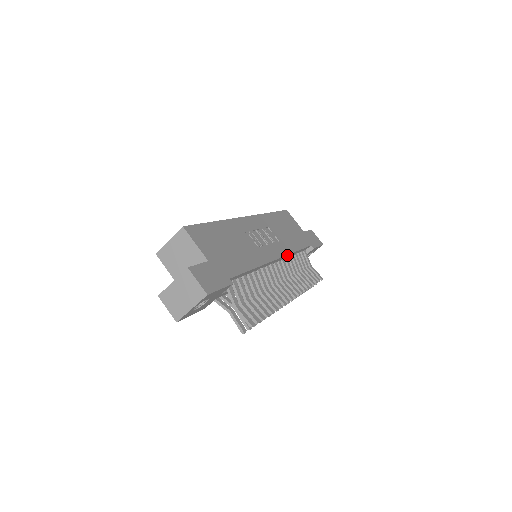
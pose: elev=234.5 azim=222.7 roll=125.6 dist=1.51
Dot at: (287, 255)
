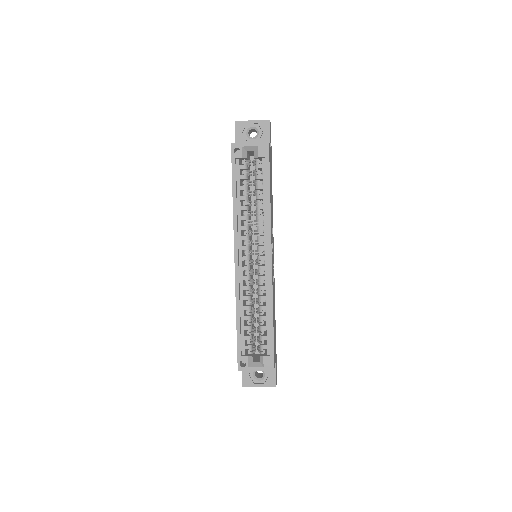
Dot at: occluded
